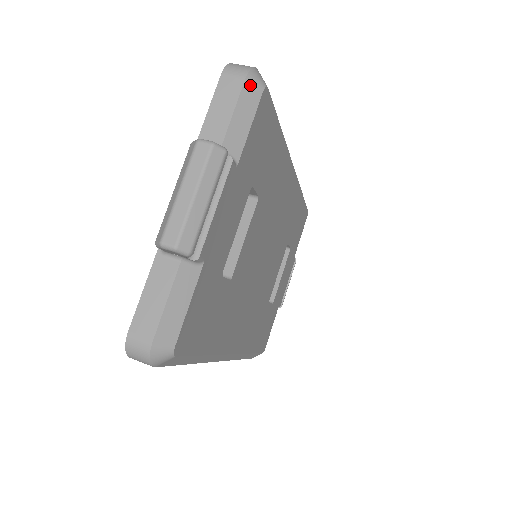
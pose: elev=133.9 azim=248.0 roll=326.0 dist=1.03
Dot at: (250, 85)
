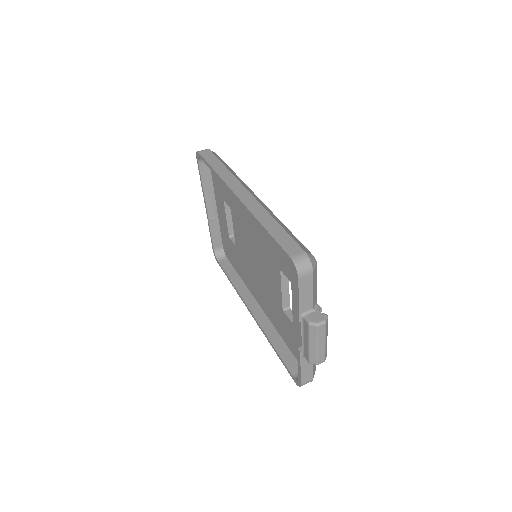
Dot at: (314, 272)
